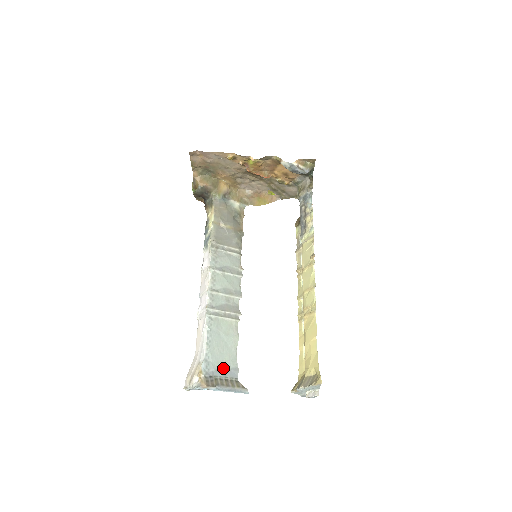
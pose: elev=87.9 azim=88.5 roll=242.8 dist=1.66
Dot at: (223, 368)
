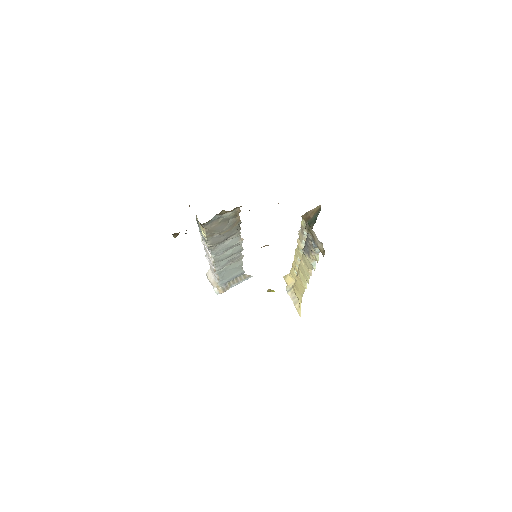
Dot at: (233, 277)
